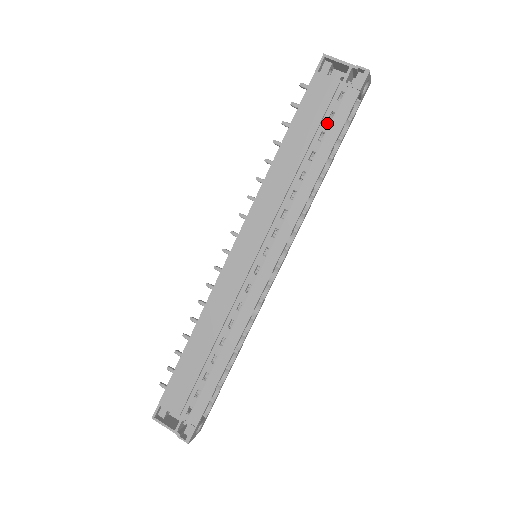
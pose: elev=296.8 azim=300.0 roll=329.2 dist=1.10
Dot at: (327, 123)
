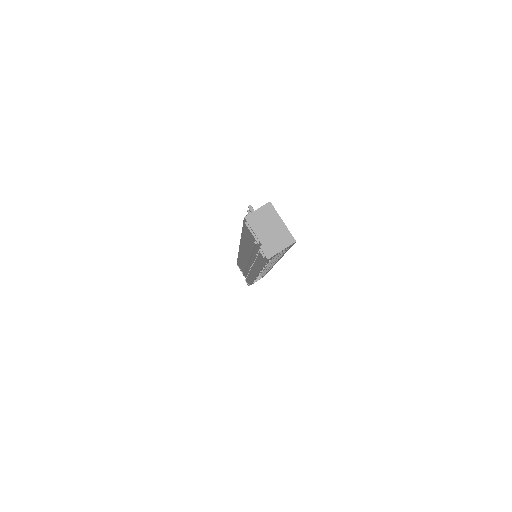
Dot at: (258, 253)
